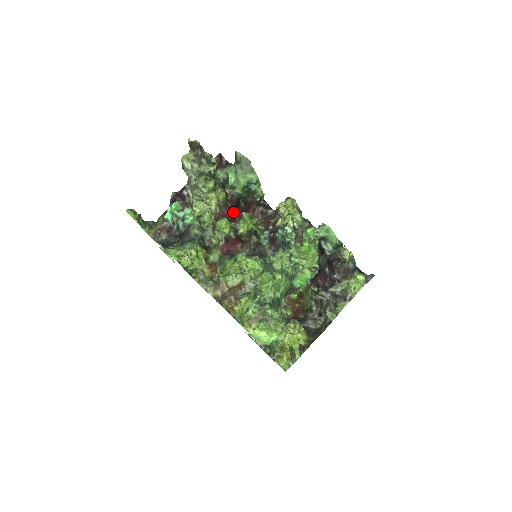
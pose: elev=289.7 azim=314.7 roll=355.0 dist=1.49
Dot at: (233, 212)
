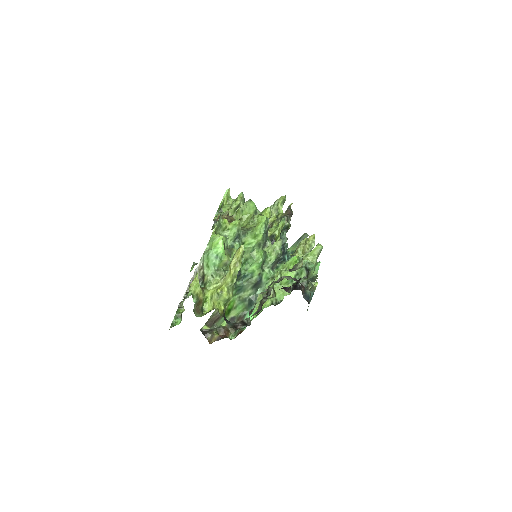
Dot at: occluded
